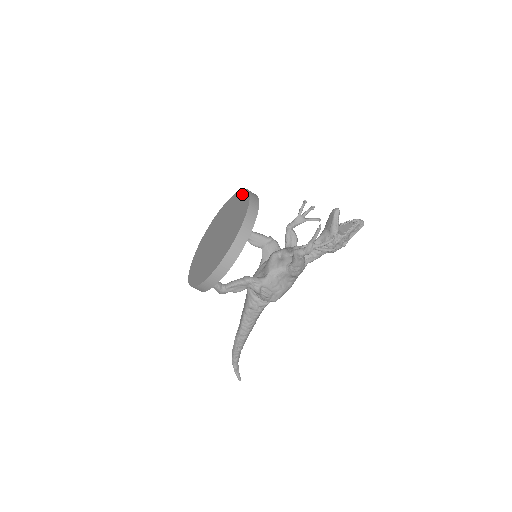
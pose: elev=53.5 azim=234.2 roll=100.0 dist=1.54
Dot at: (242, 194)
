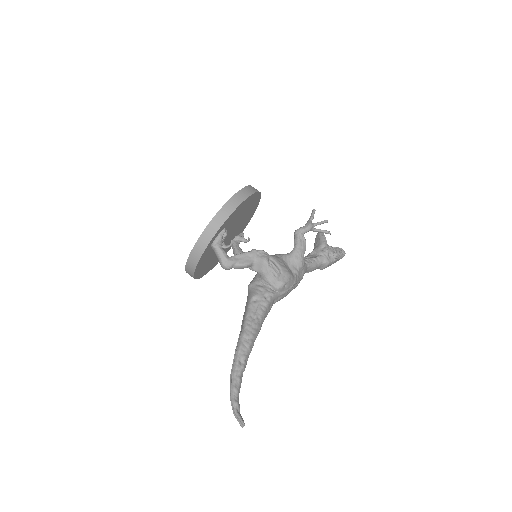
Dot at: occluded
